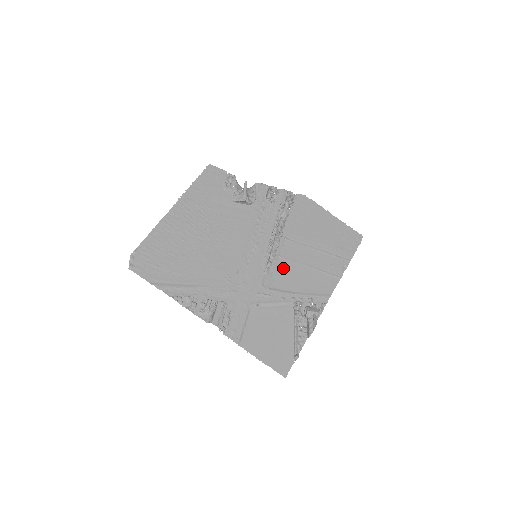
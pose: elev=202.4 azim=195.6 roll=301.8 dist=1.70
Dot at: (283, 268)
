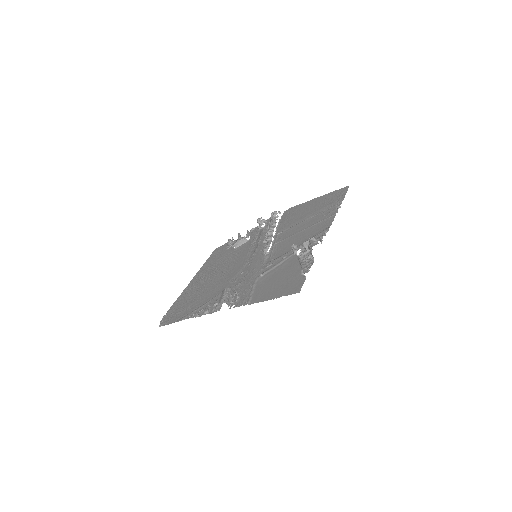
Dot at: (281, 246)
